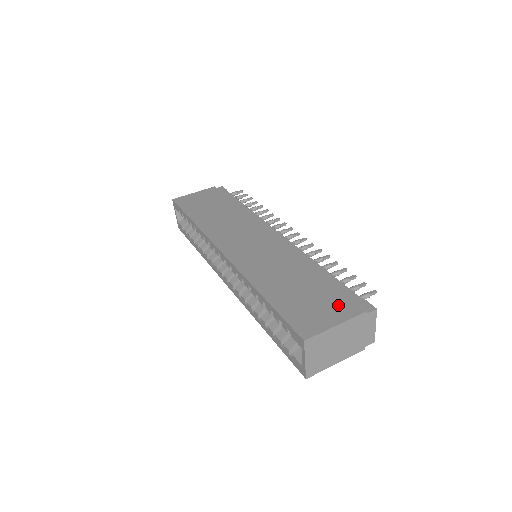
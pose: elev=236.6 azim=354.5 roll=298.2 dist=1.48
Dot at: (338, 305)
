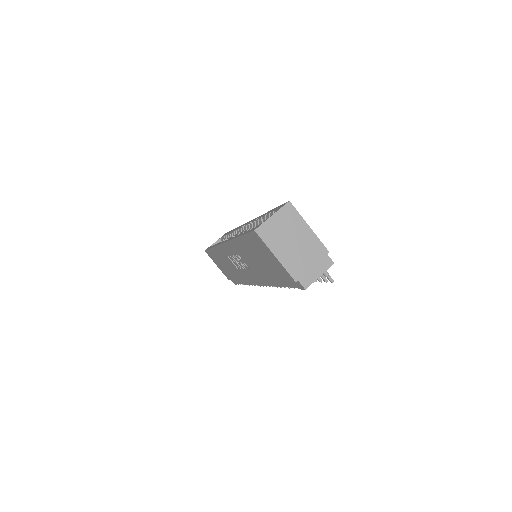
Dot at: occluded
